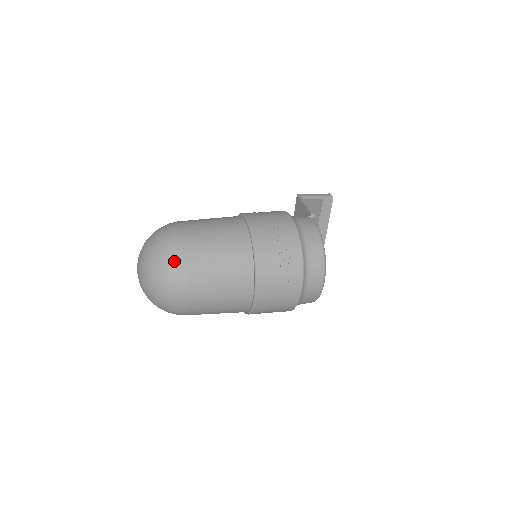
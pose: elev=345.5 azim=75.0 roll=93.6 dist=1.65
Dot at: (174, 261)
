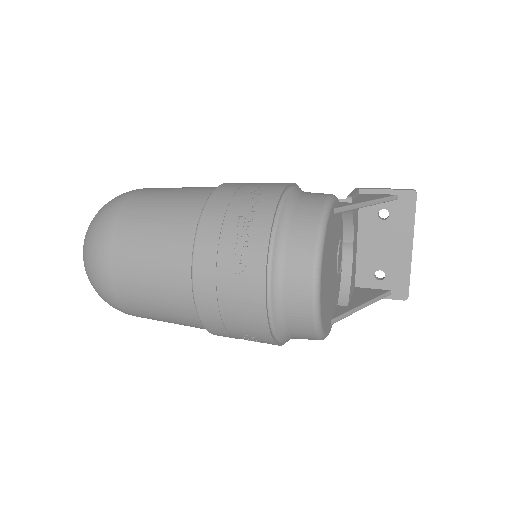
Dot at: (103, 219)
